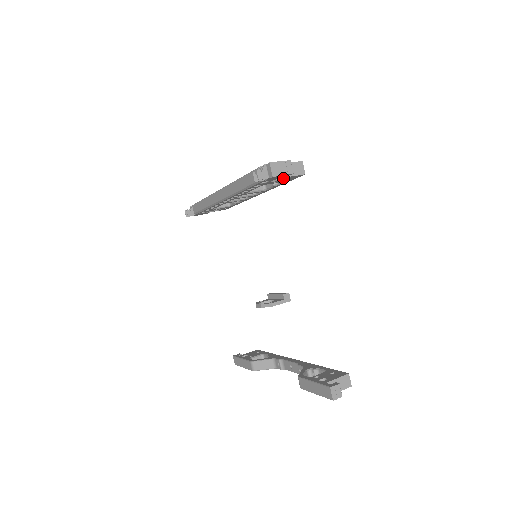
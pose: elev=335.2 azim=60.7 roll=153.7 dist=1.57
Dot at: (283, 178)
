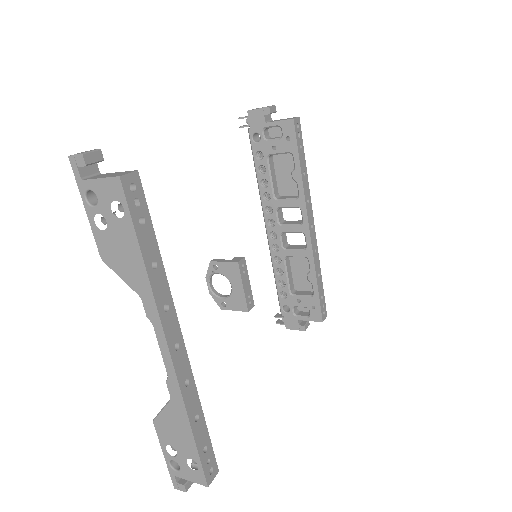
Dot at: (280, 138)
